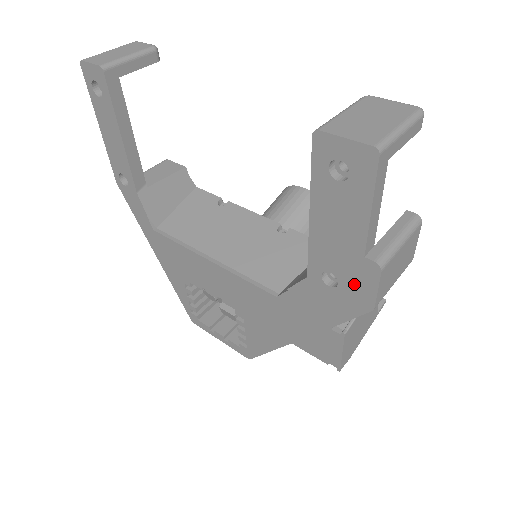
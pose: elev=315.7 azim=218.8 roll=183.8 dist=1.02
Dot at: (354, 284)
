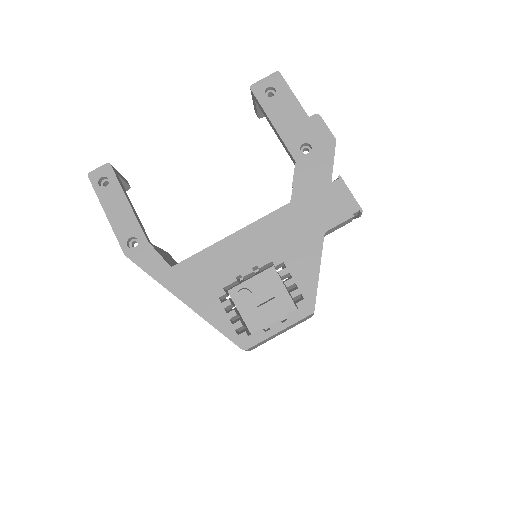
Dot at: (317, 136)
